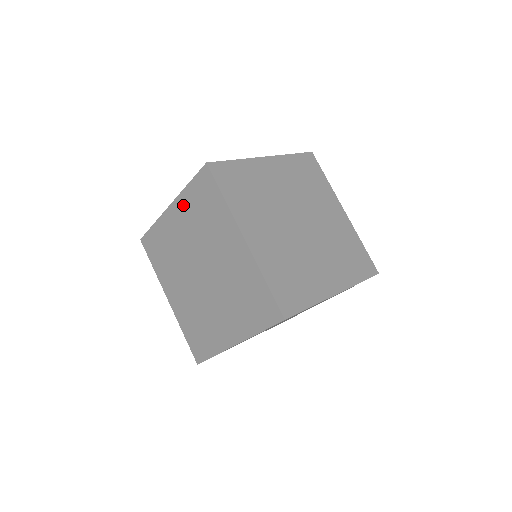
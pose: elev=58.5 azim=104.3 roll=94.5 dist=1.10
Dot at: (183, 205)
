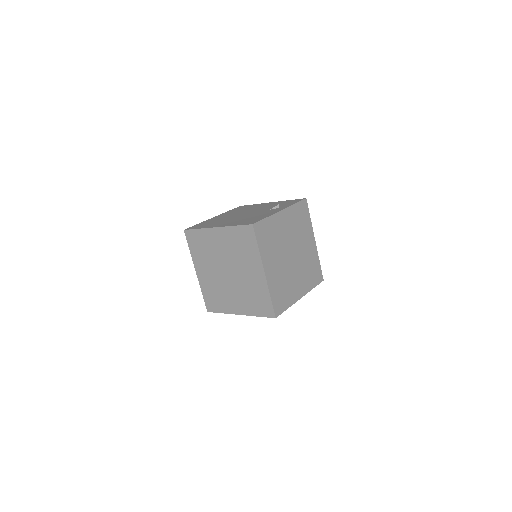
Dot at: (227, 233)
